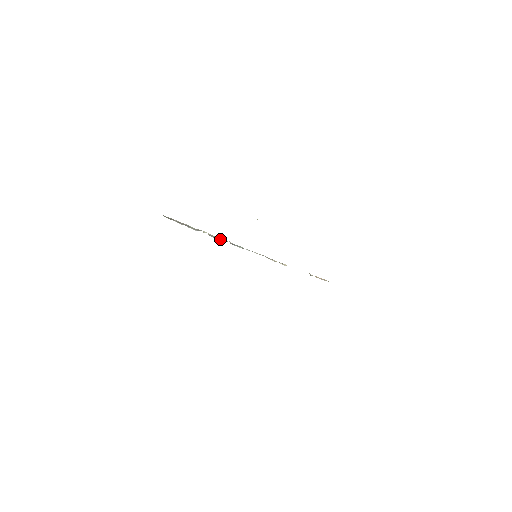
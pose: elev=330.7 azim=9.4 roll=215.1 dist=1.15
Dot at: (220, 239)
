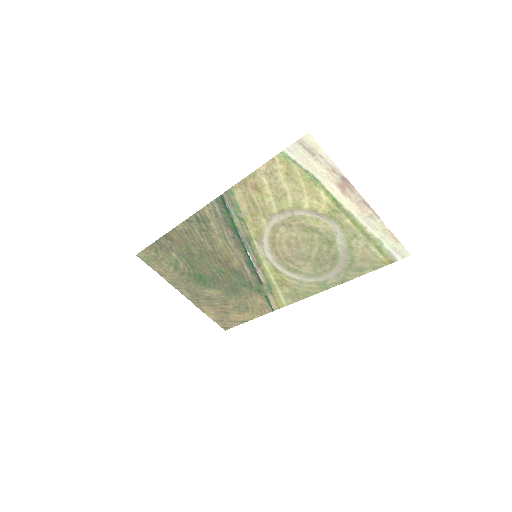
Dot at: (240, 234)
